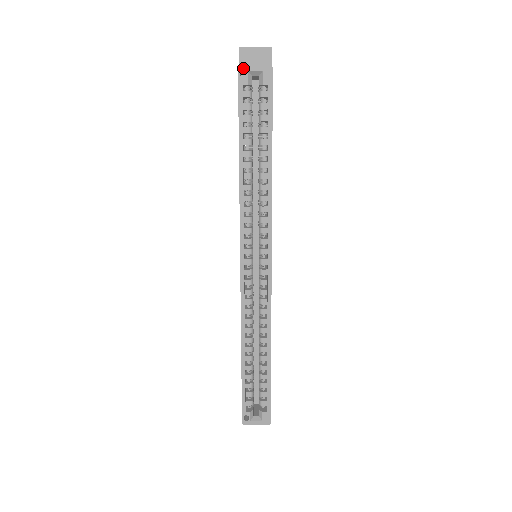
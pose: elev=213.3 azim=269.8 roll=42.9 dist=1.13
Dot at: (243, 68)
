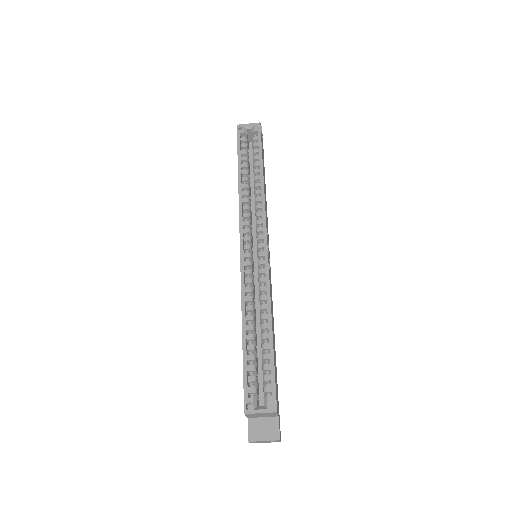
Dot at: (240, 125)
